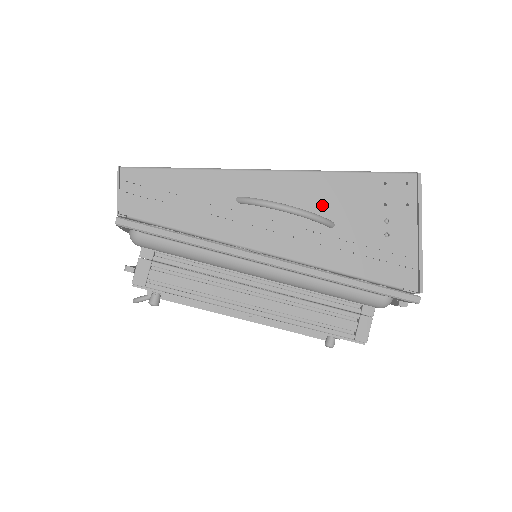
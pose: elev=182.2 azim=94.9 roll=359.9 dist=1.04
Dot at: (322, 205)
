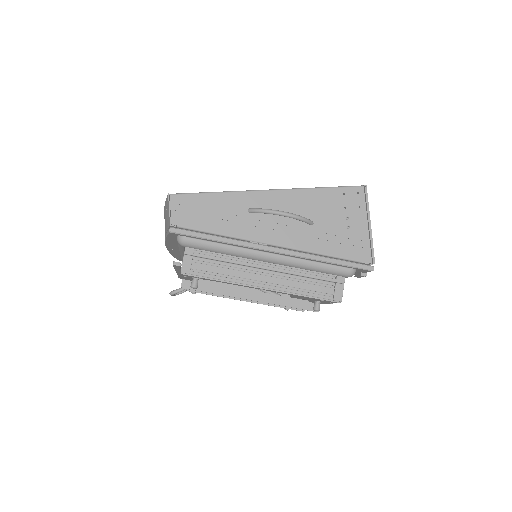
Dot at: (304, 210)
